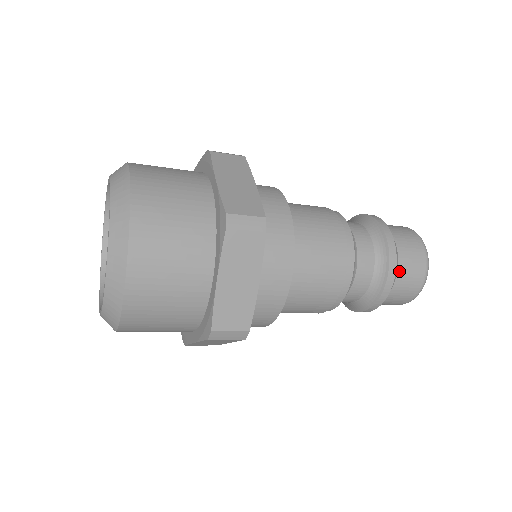
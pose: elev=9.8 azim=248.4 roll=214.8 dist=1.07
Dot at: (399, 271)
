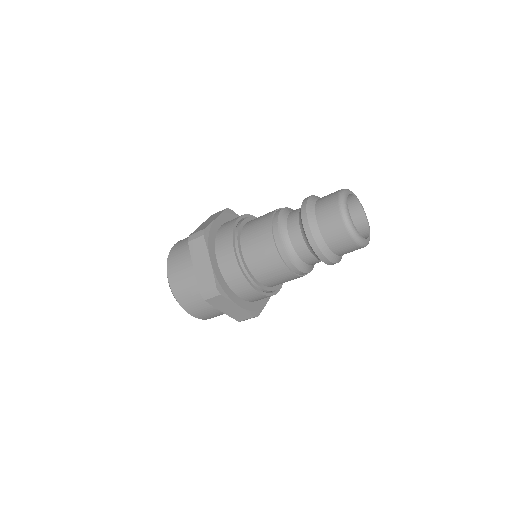
Dot at: (318, 220)
